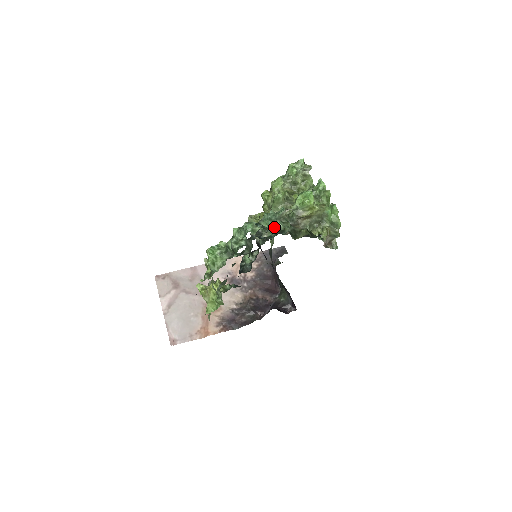
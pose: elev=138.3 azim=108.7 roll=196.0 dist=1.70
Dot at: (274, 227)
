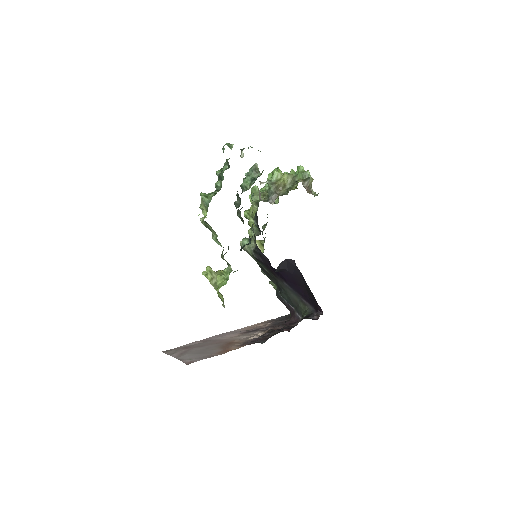
Dot at: occluded
